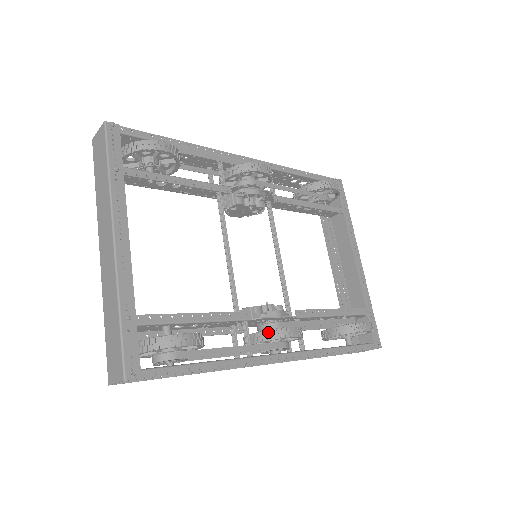
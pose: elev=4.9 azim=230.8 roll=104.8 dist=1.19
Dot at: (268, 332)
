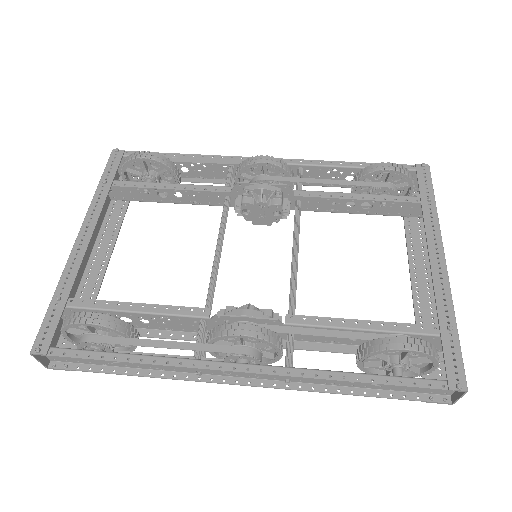
Dot at: (214, 329)
